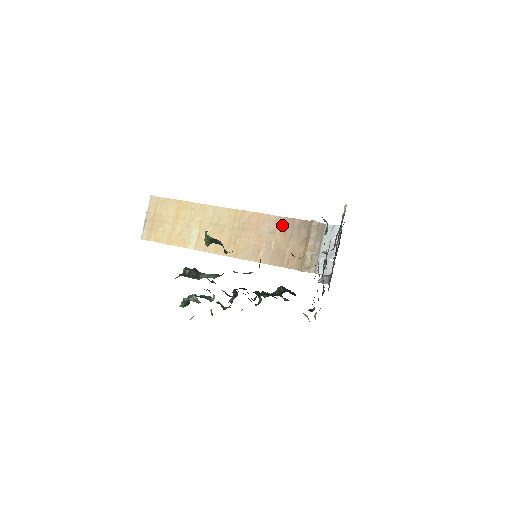
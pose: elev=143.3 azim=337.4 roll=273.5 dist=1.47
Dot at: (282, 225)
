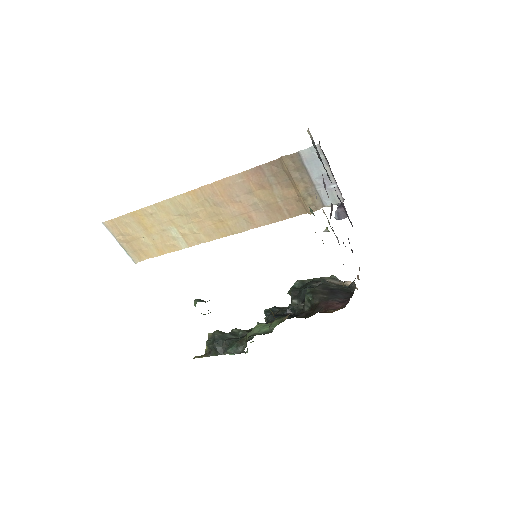
Dot at: (252, 180)
